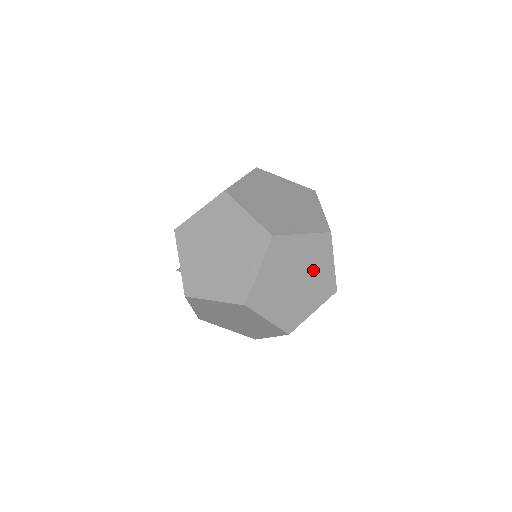
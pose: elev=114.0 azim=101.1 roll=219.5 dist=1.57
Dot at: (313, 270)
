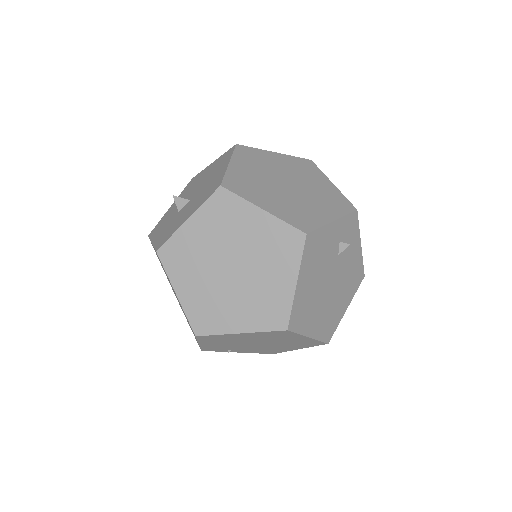
Dot at: occluded
